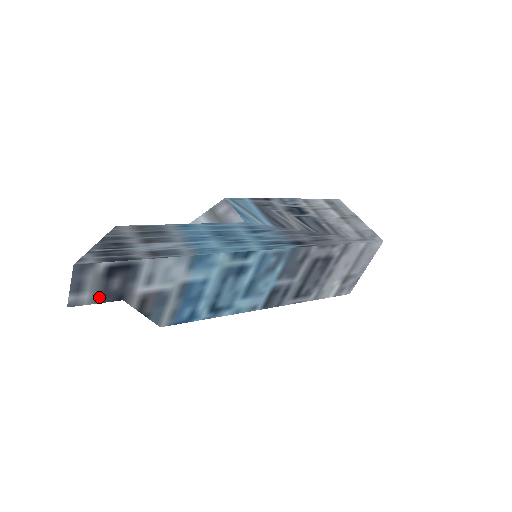
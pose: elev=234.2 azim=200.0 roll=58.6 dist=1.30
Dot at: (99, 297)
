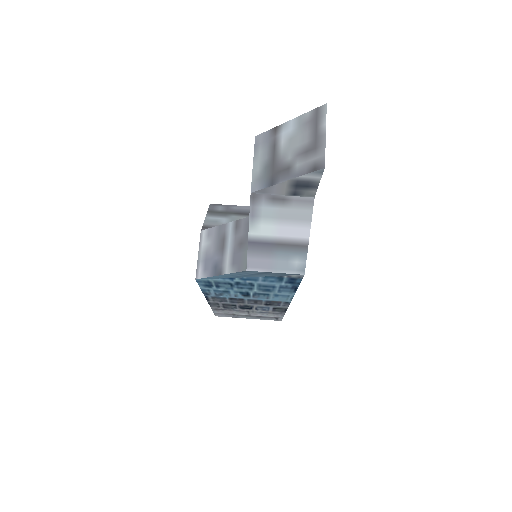
Dot at: occluded
